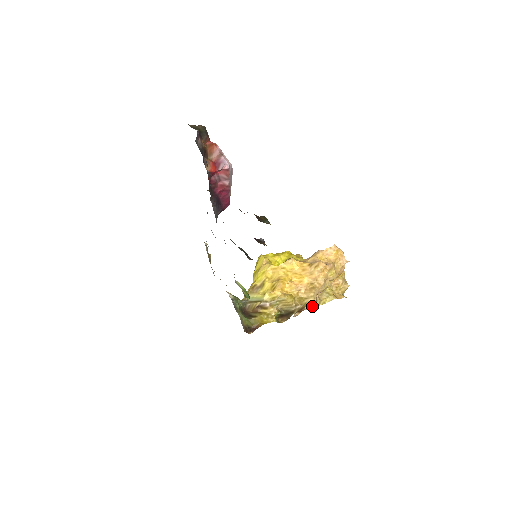
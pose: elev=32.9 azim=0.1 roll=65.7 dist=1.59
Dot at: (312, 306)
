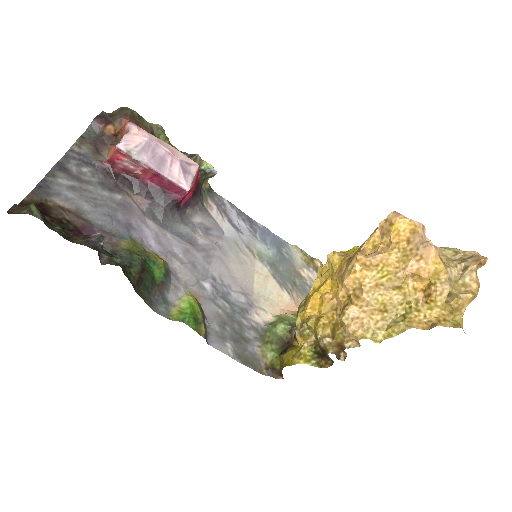
Dot at: (358, 341)
